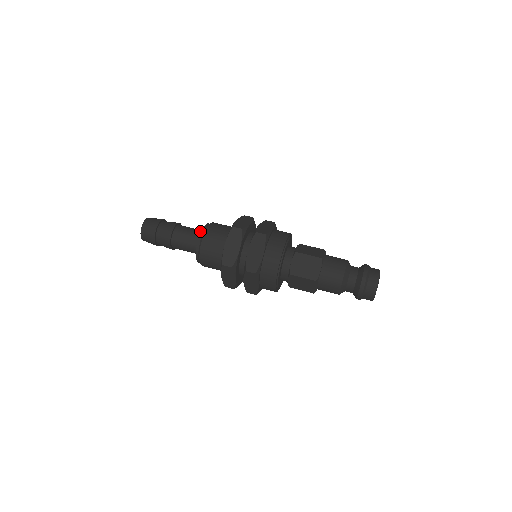
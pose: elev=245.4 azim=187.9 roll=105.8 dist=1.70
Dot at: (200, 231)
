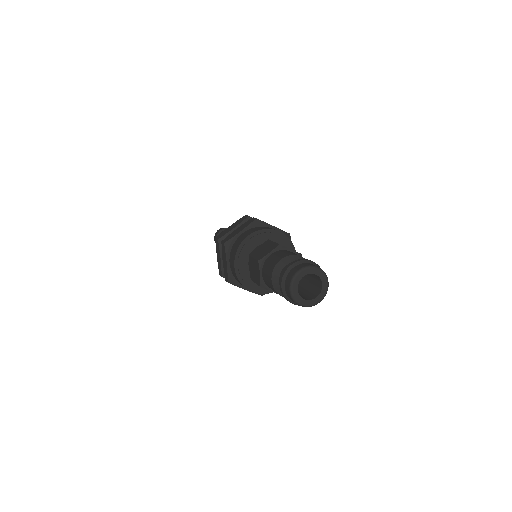
Dot at: occluded
